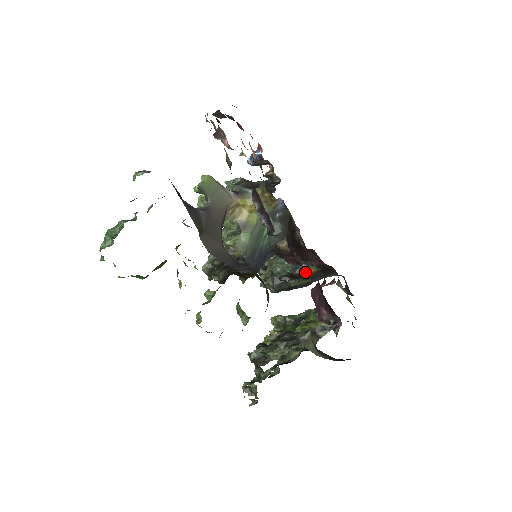
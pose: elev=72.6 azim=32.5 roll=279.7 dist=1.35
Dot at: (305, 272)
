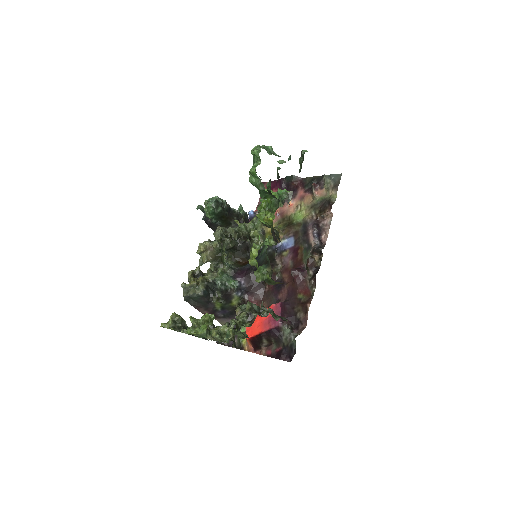
Dot at: (233, 299)
